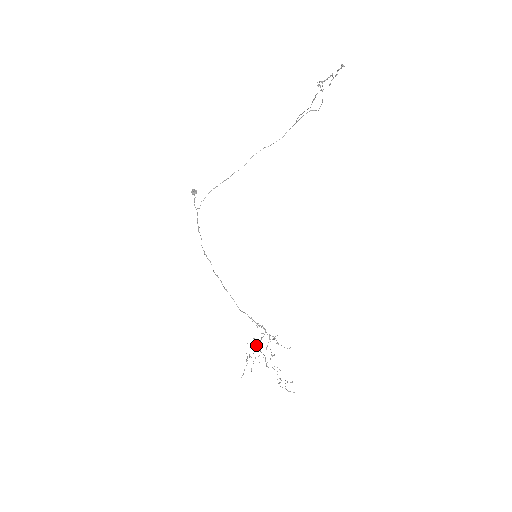
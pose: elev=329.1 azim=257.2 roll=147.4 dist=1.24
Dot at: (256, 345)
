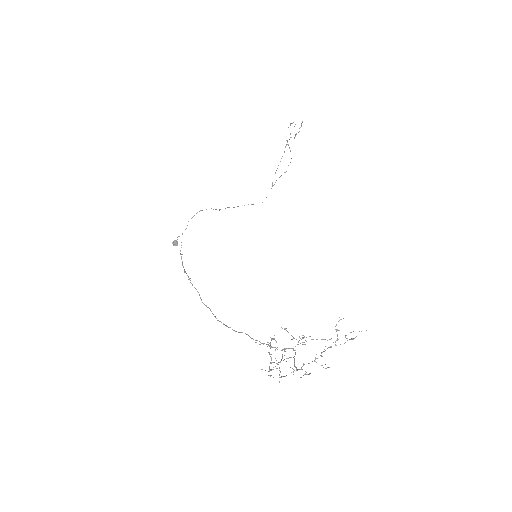
Dot at: occluded
